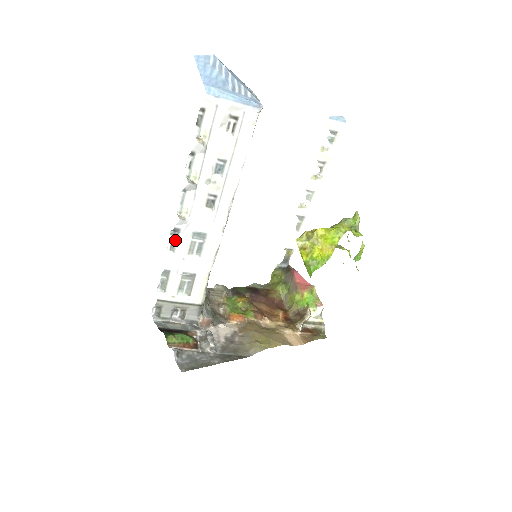
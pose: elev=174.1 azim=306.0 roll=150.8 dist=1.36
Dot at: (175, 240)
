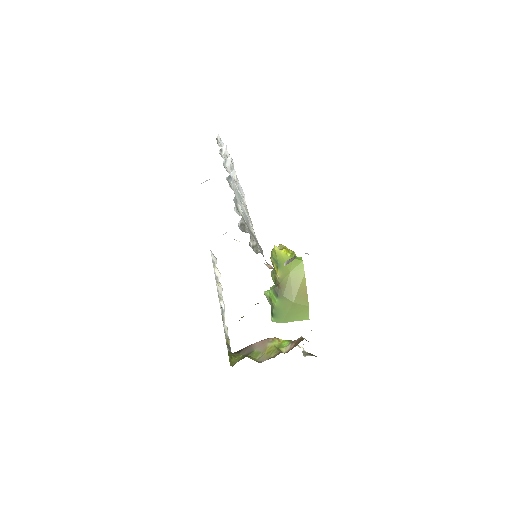
Dot at: (230, 185)
